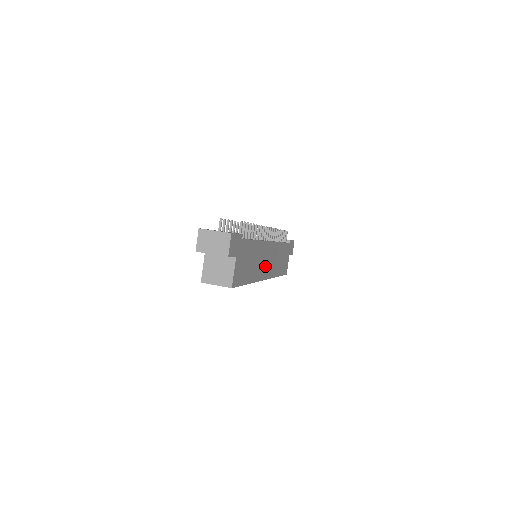
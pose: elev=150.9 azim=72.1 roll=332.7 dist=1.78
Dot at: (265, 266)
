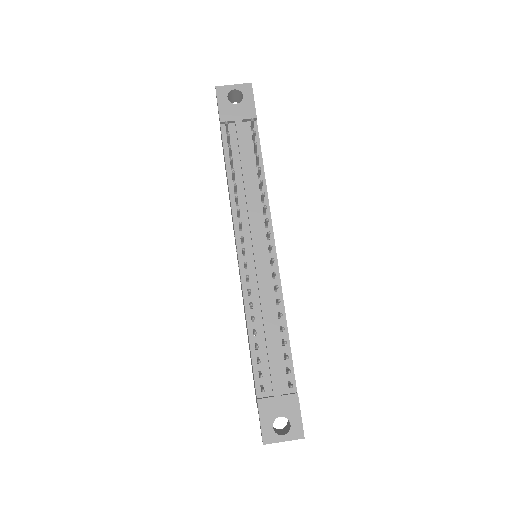
Dot at: occluded
